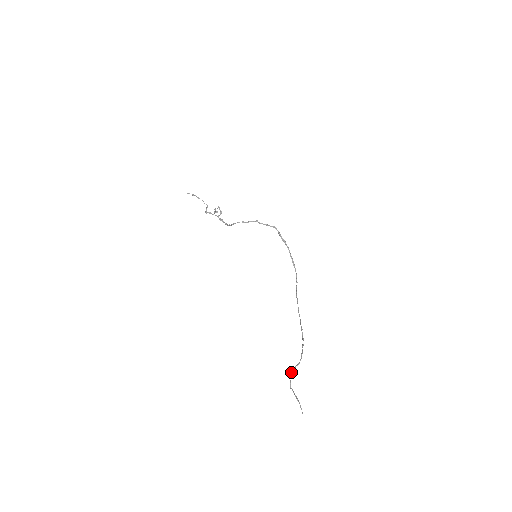
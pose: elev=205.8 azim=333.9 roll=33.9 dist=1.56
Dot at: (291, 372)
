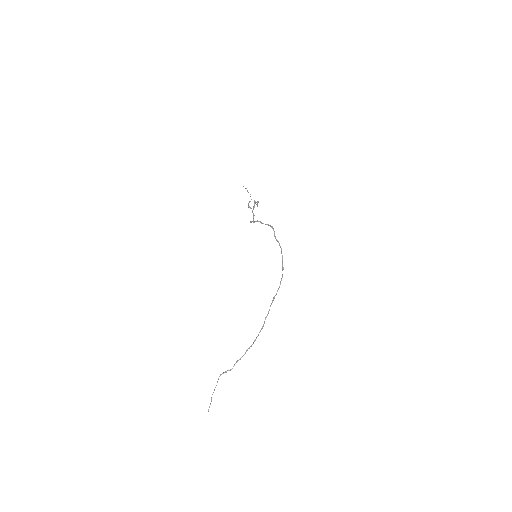
Dot at: (220, 375)
